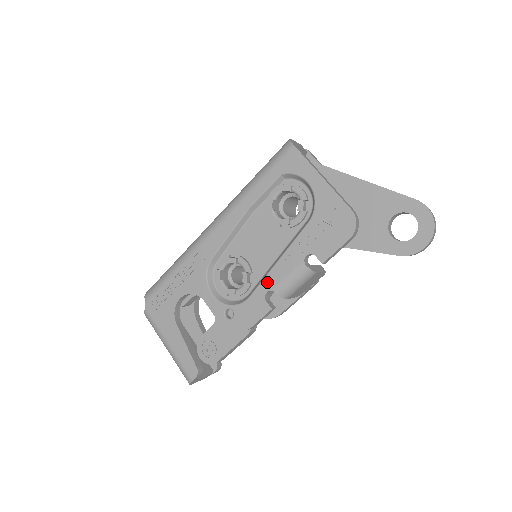
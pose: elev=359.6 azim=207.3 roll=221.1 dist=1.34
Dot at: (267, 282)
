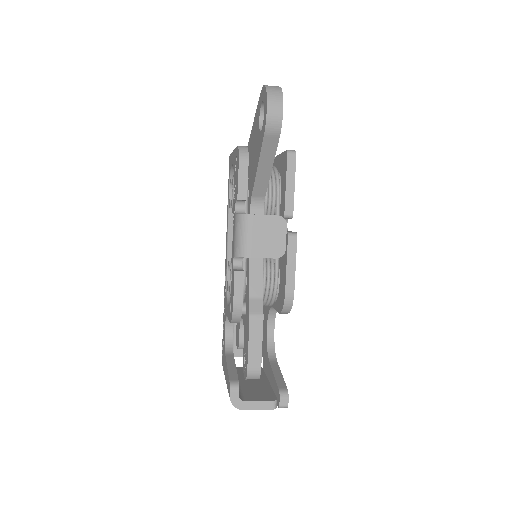
Dot at: (232, 255)
